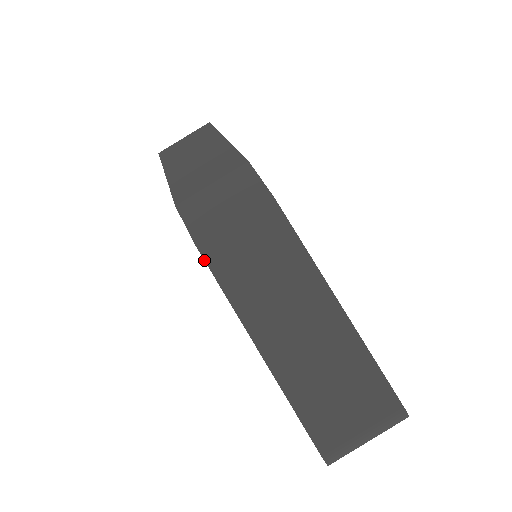
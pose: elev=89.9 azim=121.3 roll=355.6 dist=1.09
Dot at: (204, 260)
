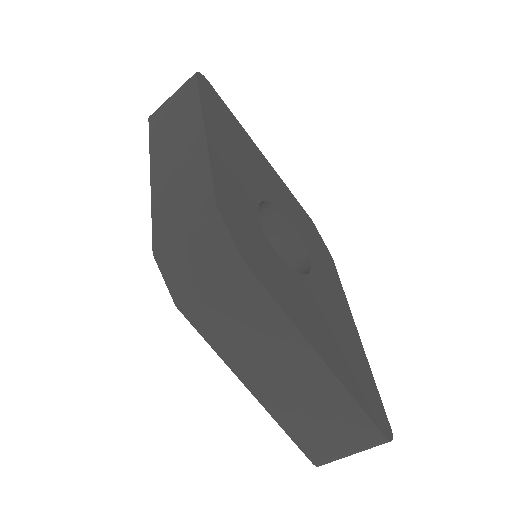
Dot at: (186, 318)
